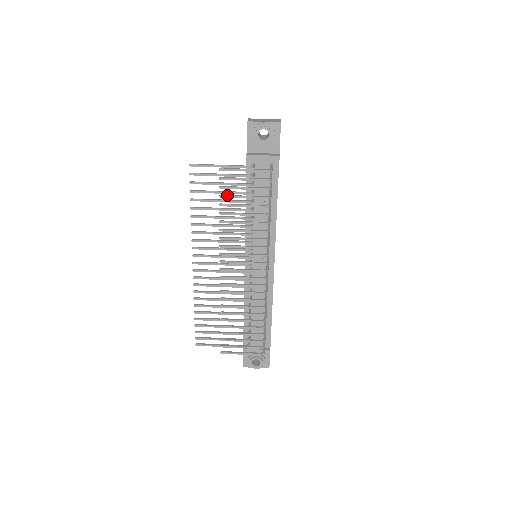
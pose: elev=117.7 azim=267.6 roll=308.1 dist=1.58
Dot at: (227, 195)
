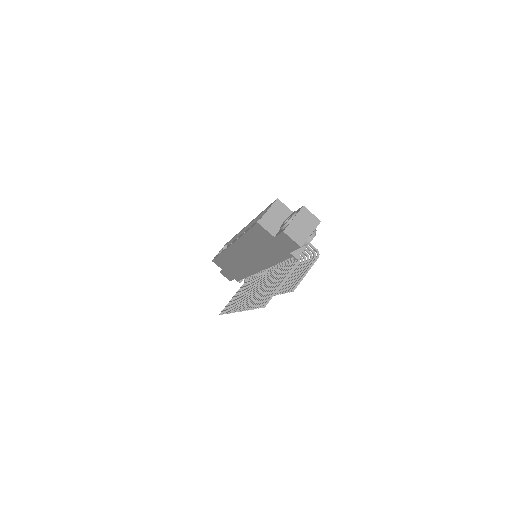
Dot at: occluded
